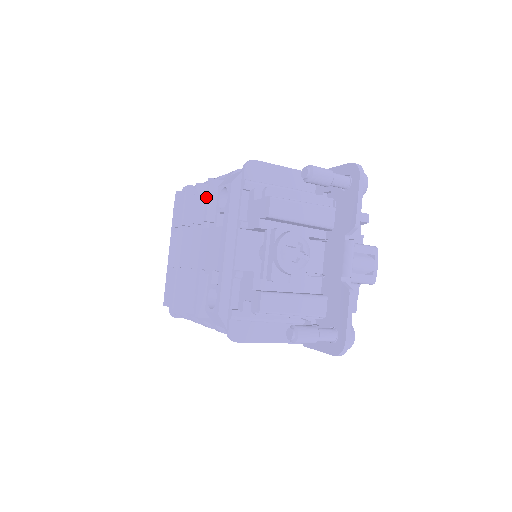
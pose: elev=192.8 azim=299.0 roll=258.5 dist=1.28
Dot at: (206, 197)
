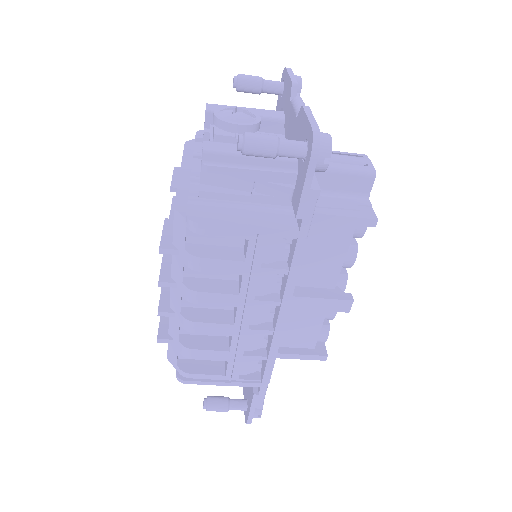
Dot at: occluded
